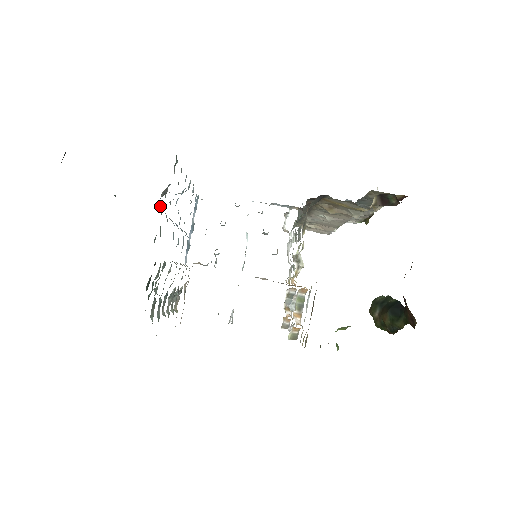
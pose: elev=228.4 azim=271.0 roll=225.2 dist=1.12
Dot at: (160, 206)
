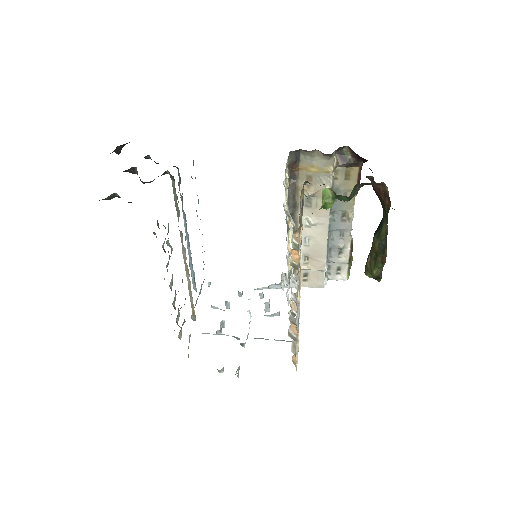
Dot at: (179, 181)
